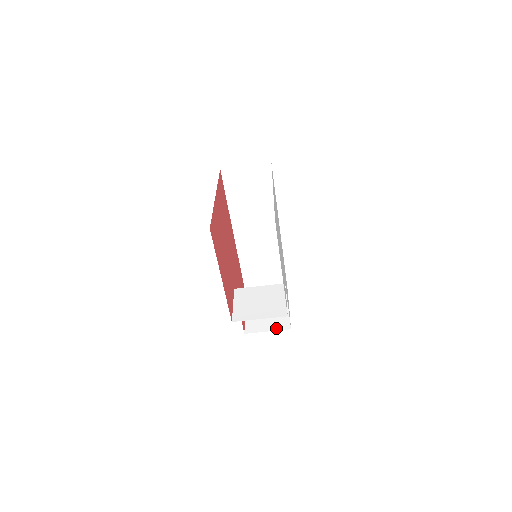
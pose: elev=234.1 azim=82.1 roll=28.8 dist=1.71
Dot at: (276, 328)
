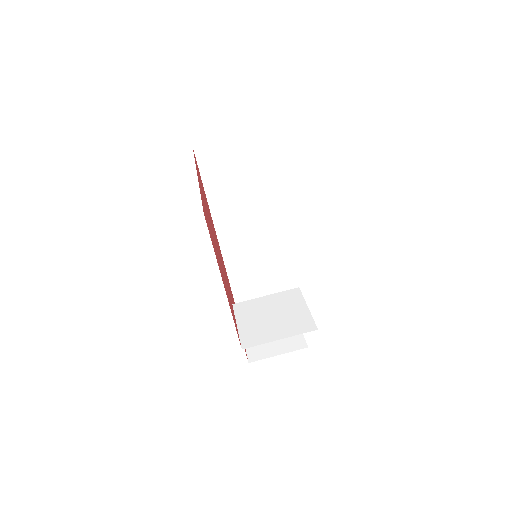
Dot at: (288, 349)
